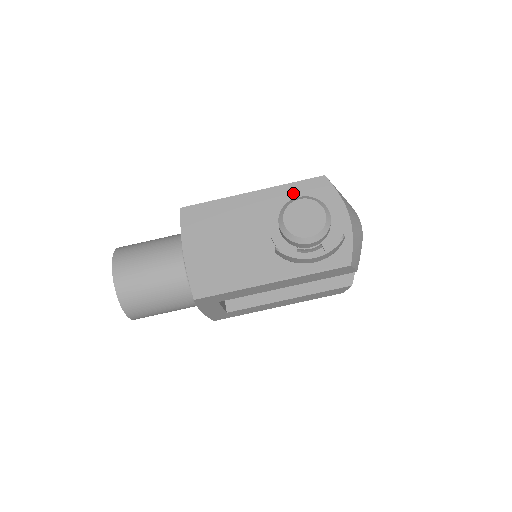
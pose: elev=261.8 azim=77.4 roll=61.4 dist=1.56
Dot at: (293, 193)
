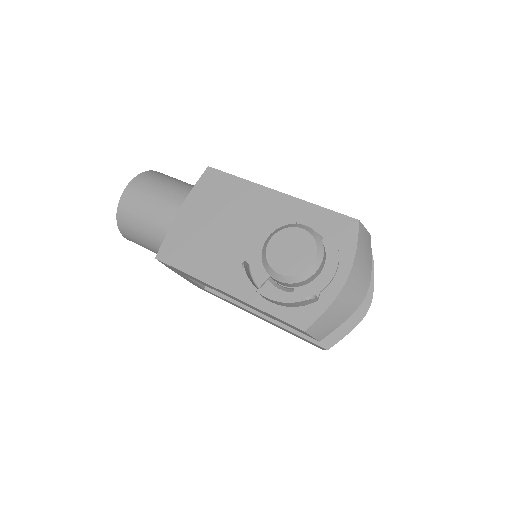
Dot at: (313, 218)
